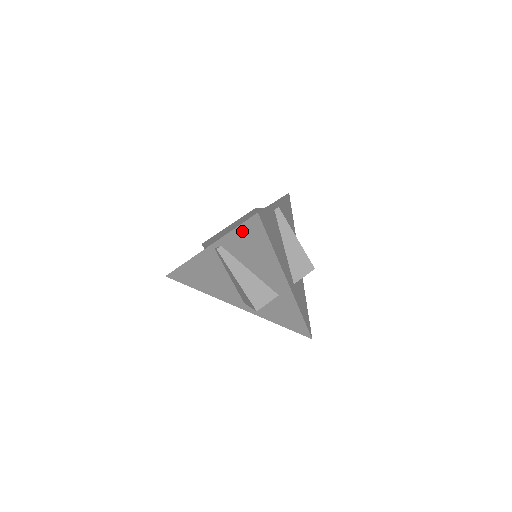
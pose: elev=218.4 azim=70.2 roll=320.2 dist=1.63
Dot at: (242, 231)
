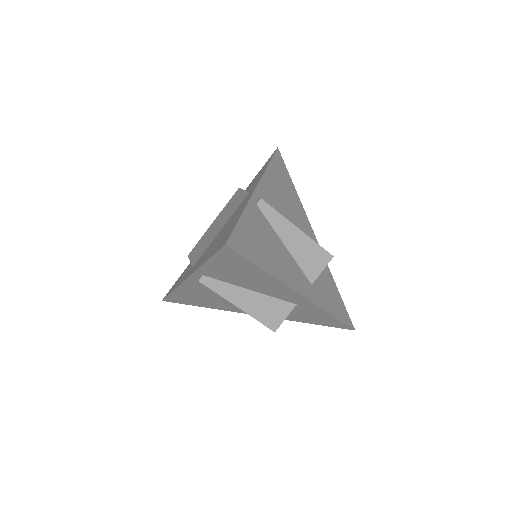
Dot at: (218, 261)
